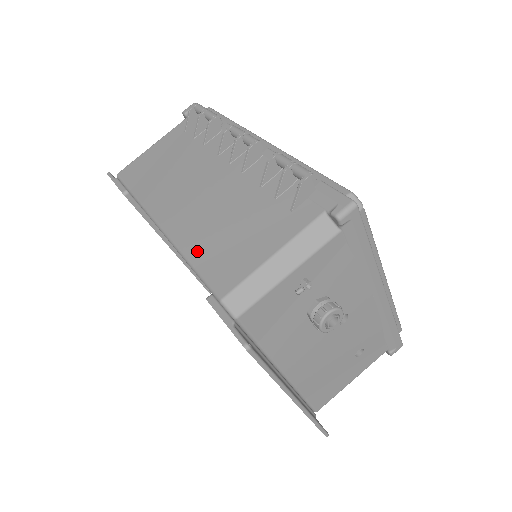
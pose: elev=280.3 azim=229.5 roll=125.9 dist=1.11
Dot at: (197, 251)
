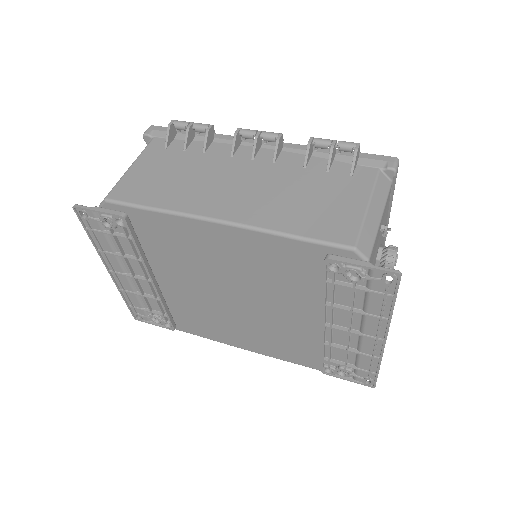
Dot at: (291, 225)
